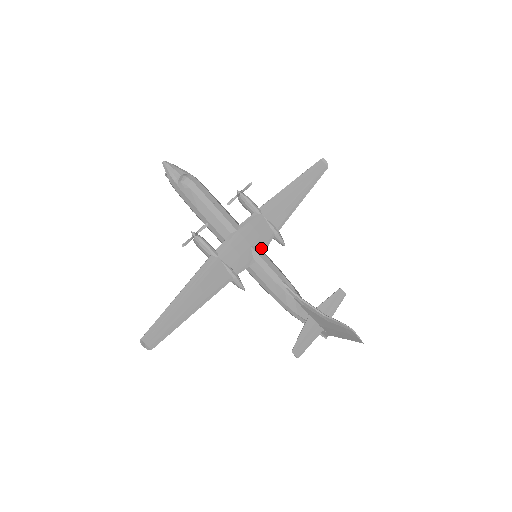
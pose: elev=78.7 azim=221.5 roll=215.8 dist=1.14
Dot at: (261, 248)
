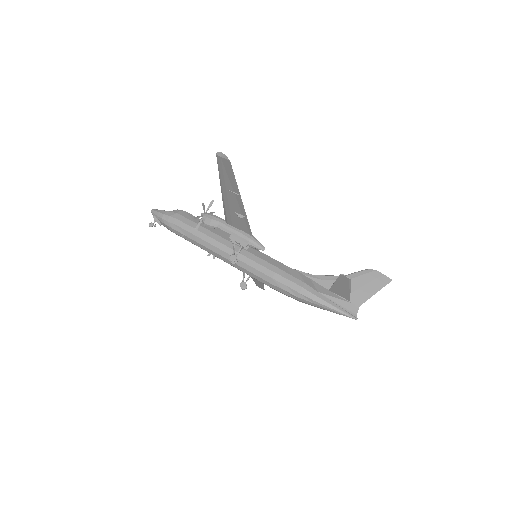
Dot at: occluded
